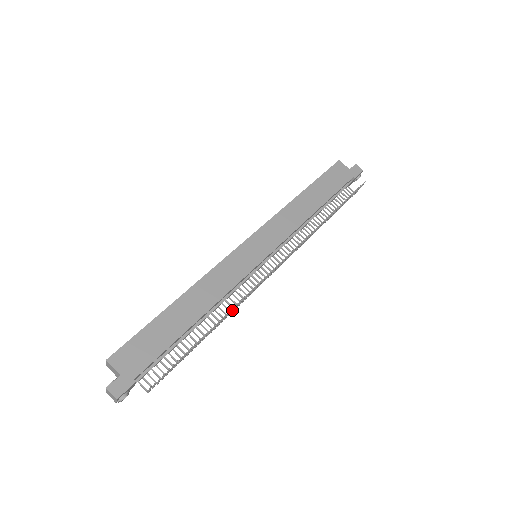
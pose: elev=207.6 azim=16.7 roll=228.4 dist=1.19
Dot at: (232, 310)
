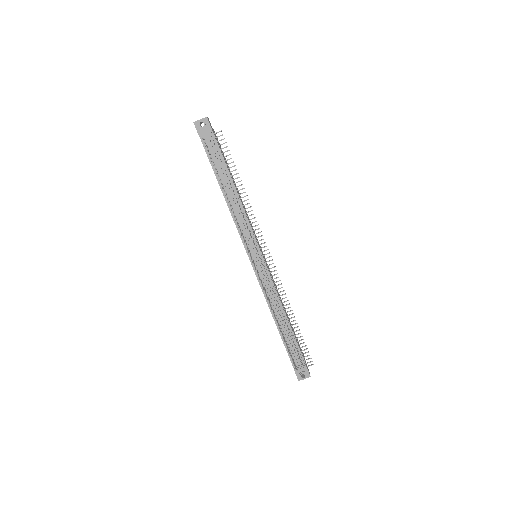
Dot at: (246, 208)
